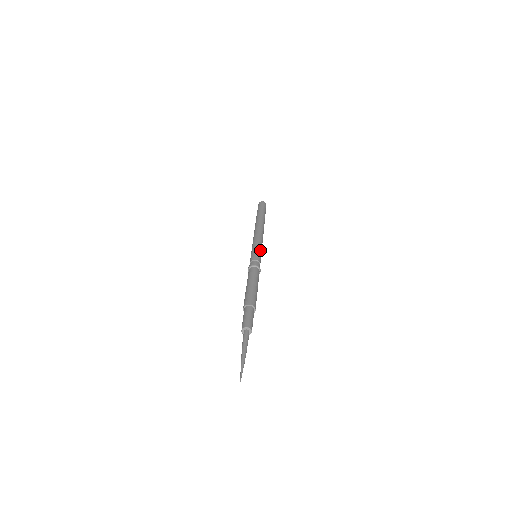
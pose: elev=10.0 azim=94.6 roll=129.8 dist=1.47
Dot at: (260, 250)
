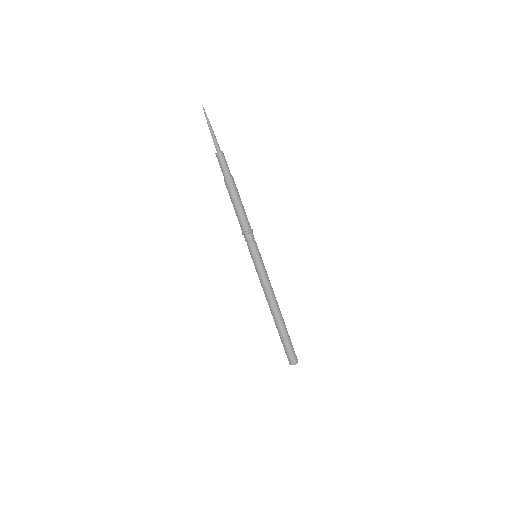
Dot at: (261, 260)
